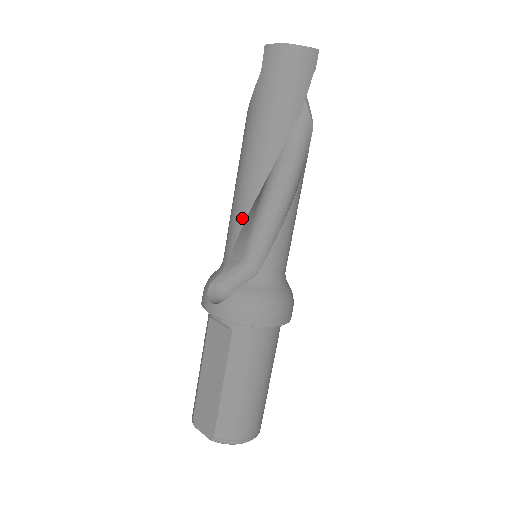
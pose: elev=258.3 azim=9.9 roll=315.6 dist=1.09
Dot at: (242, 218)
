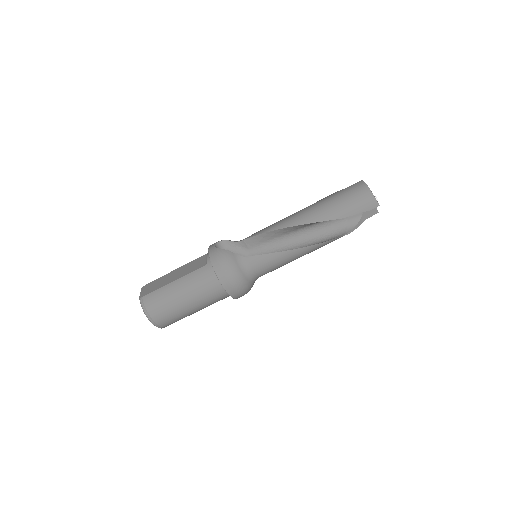
Dot at: (269, 230)
